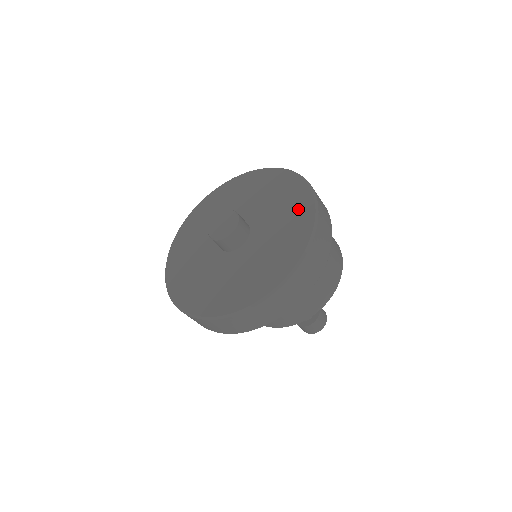
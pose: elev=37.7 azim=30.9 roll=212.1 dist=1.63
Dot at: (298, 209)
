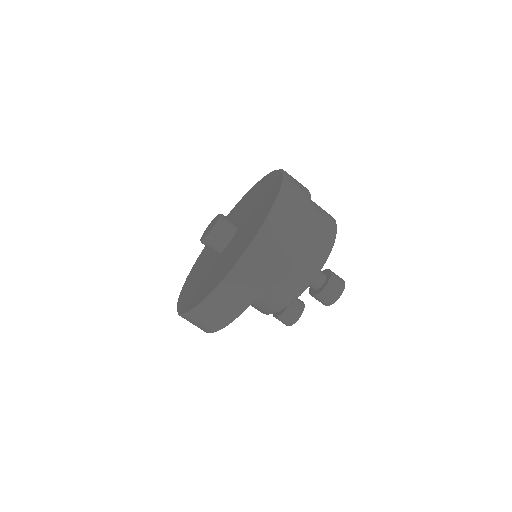
Dot at: (270, 185)
